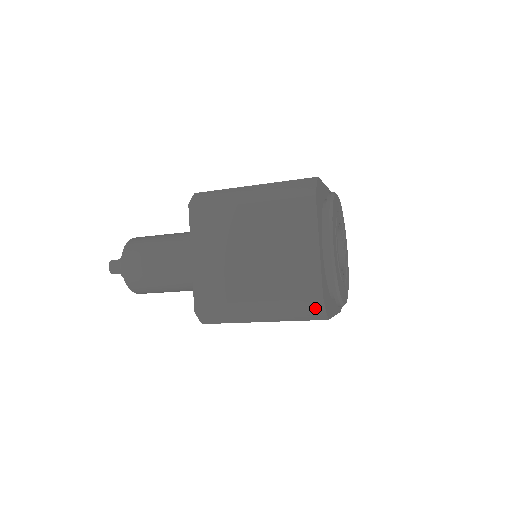
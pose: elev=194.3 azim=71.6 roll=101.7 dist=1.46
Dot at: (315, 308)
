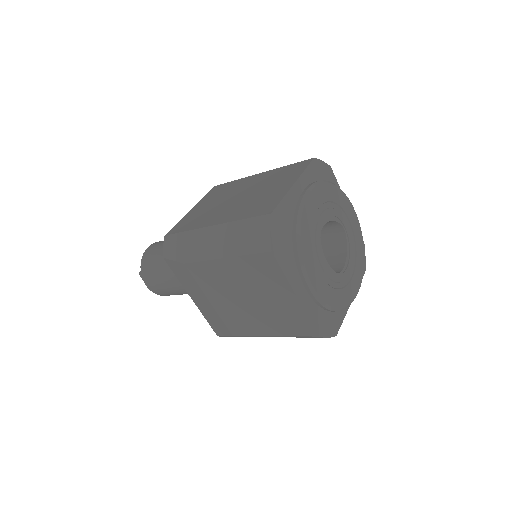
Dot at: occluded
